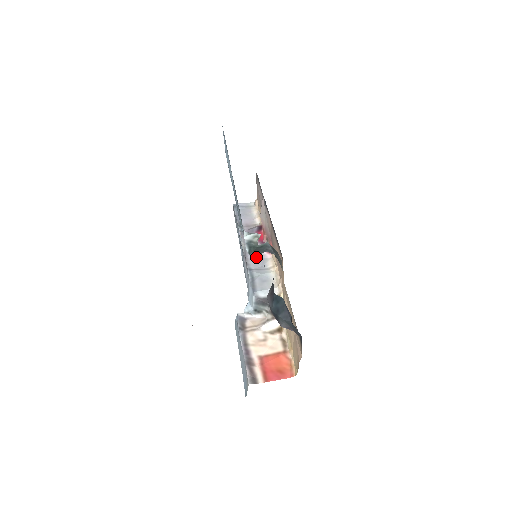
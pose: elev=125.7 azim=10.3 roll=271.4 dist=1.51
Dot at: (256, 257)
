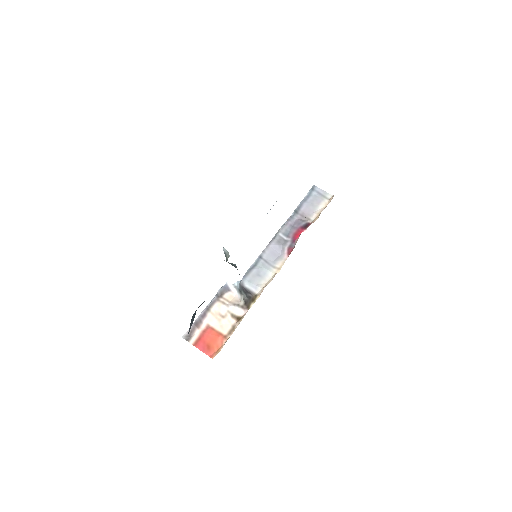
Dot at: (277, 250)
